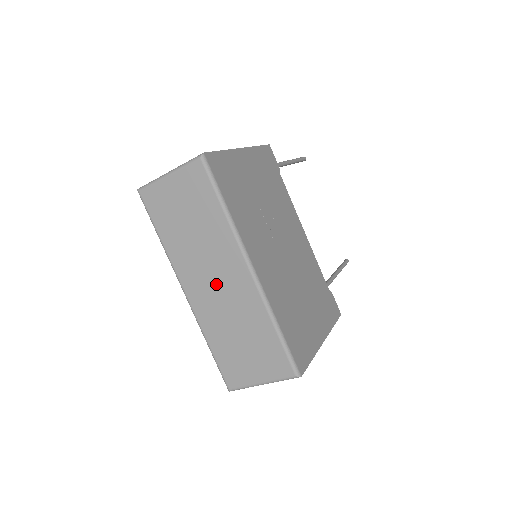
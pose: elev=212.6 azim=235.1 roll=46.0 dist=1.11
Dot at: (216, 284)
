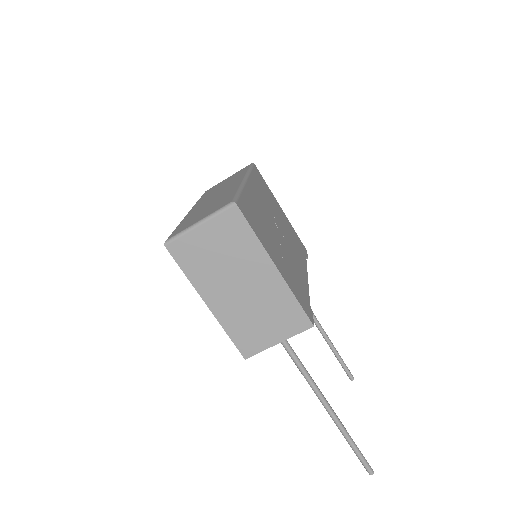
Dot at: (215, 196)
